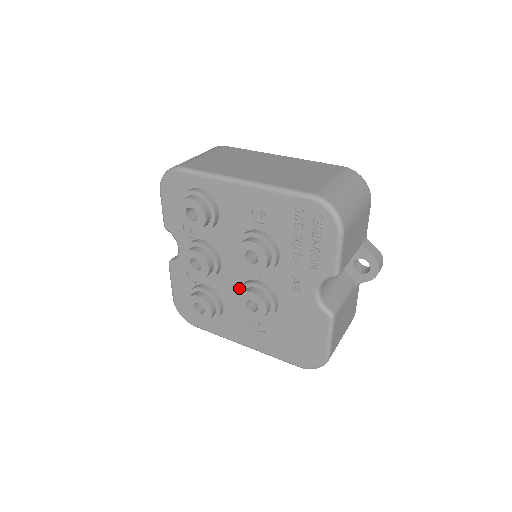
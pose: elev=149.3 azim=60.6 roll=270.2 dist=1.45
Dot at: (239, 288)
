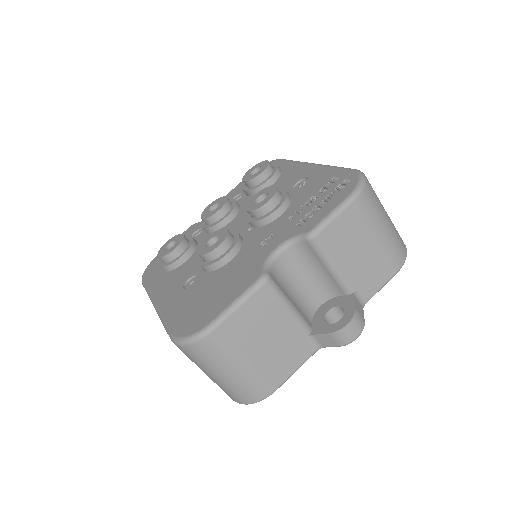
Dot at: occluded
